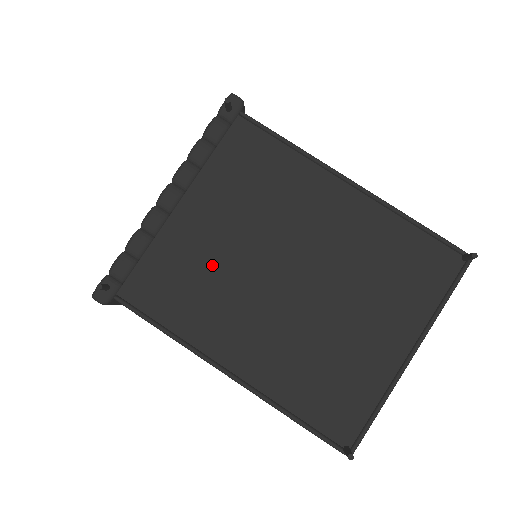
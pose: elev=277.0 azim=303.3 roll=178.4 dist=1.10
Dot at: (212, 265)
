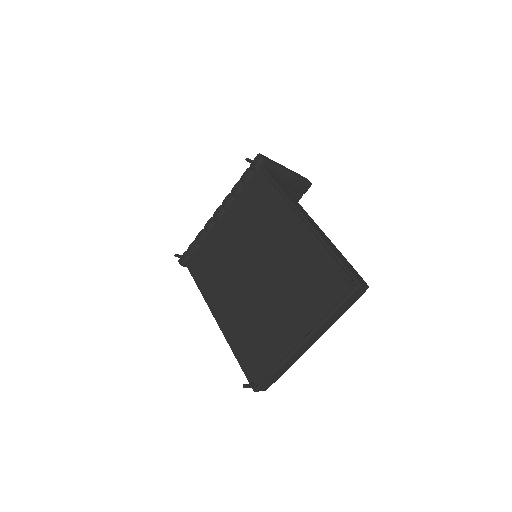
Dot at: (225, 255)
